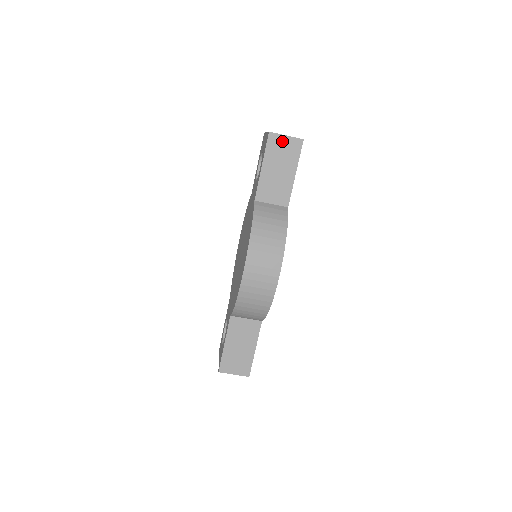
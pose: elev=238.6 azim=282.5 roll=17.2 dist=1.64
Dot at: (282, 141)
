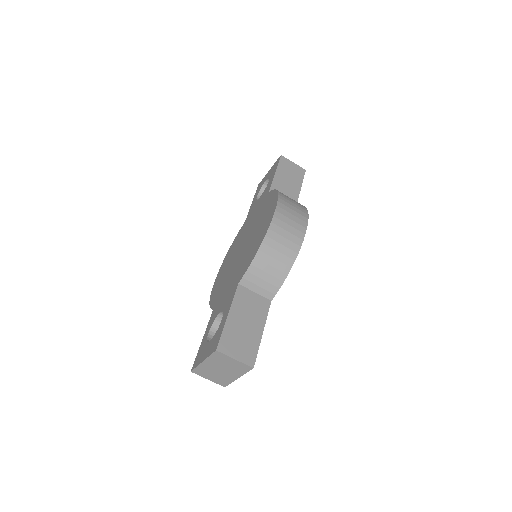
Dot at: (290, 164)
